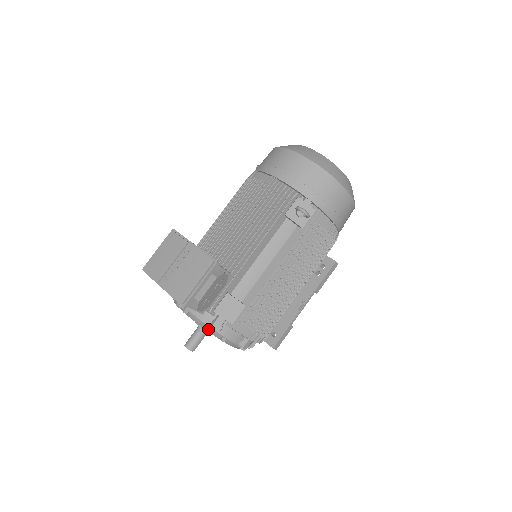
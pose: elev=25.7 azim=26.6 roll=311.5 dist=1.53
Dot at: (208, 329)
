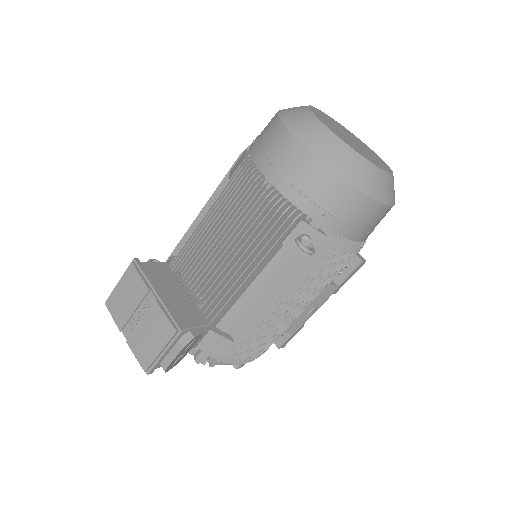
Dot at: occluded
